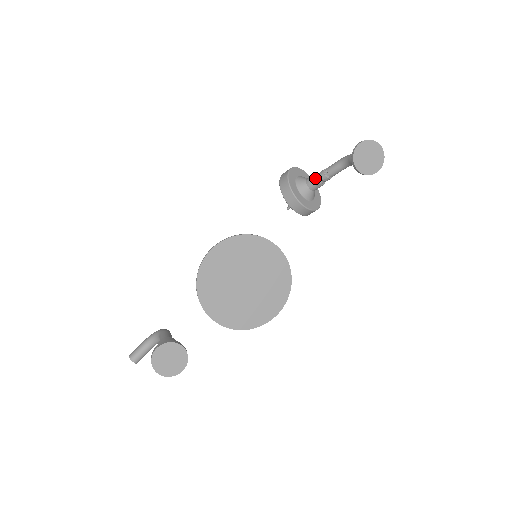
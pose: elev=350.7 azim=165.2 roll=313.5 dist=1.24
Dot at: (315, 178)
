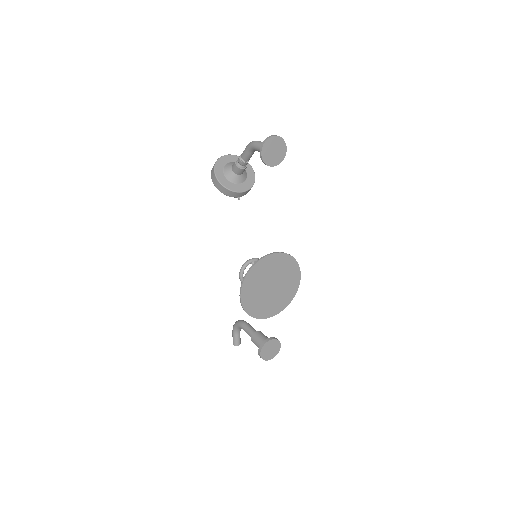
Dot at: (239, 169)
